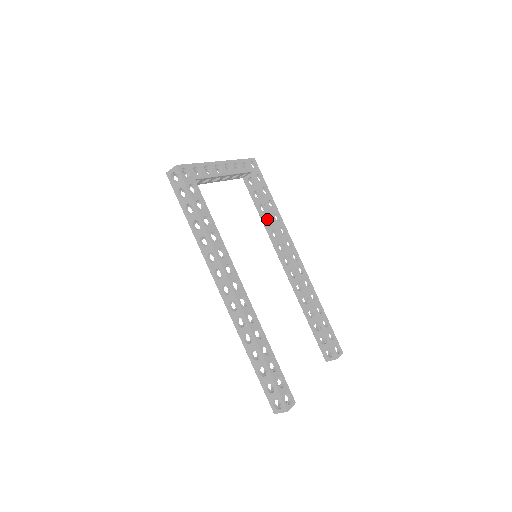
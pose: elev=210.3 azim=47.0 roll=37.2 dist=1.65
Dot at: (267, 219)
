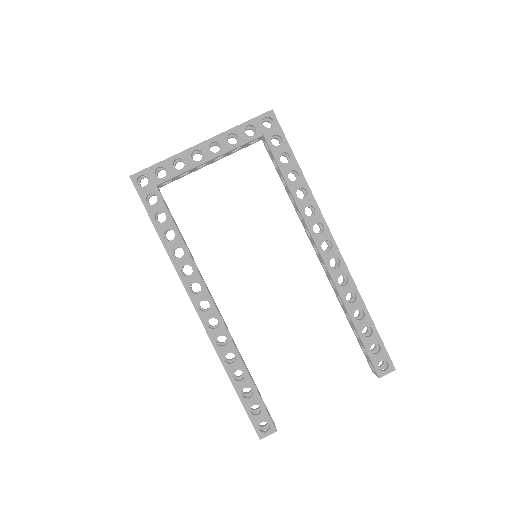
Dot at: (300, 190)
